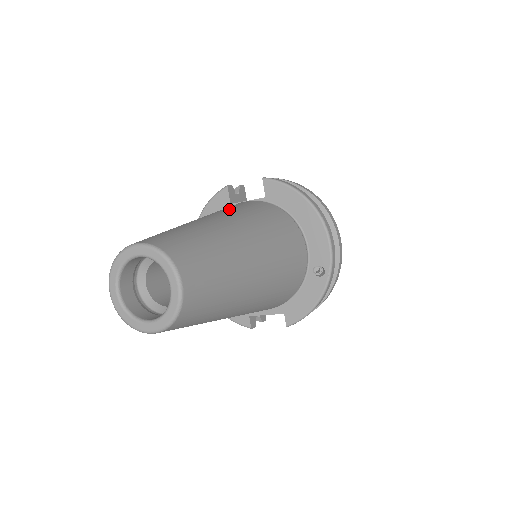
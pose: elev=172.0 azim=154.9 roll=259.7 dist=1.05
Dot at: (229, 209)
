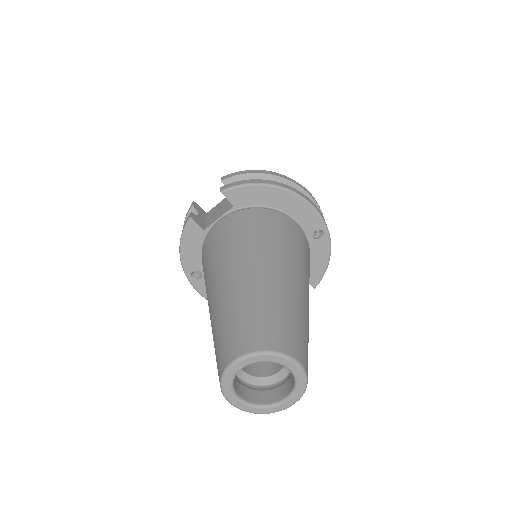
Dot at: (228, 247)
